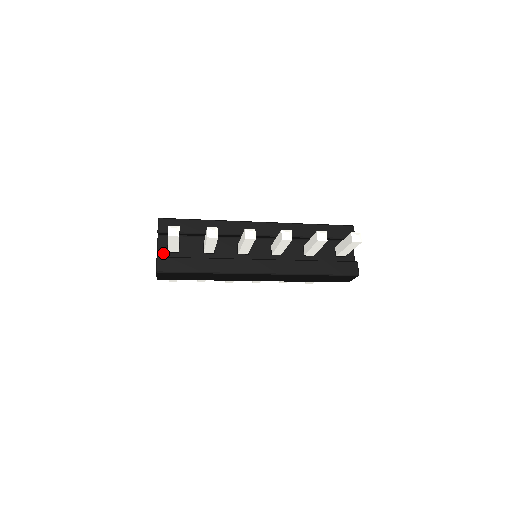
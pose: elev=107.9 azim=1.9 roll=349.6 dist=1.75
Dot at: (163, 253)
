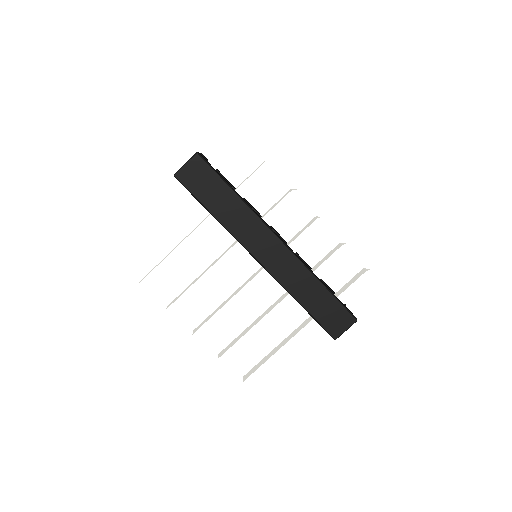
Dot at: occluded
